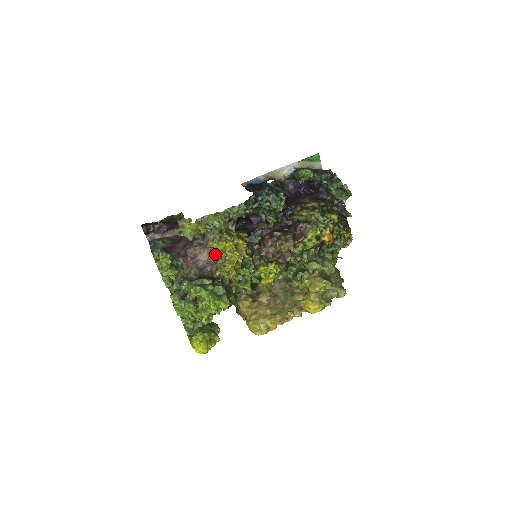
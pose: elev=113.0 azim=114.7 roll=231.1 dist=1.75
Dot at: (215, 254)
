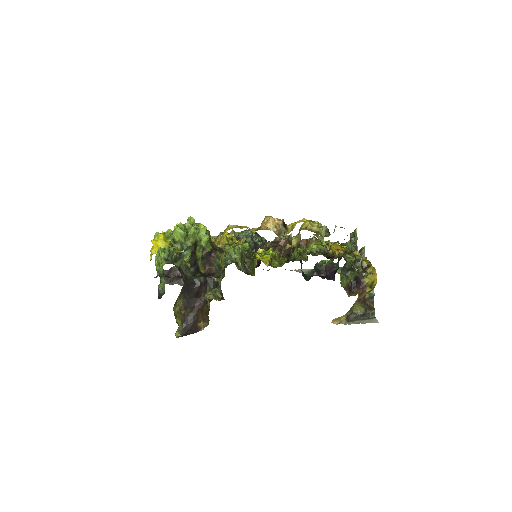
Dot at: occluded
